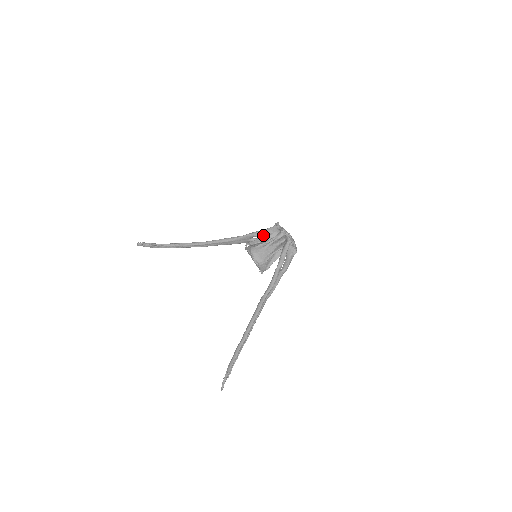
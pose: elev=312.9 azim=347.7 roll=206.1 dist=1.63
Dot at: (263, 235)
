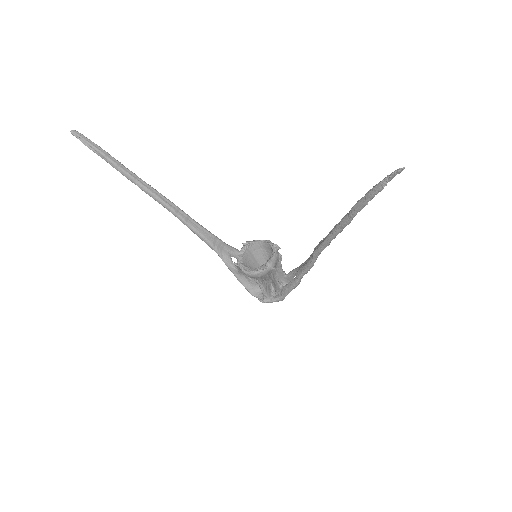
Dot at: occluded
